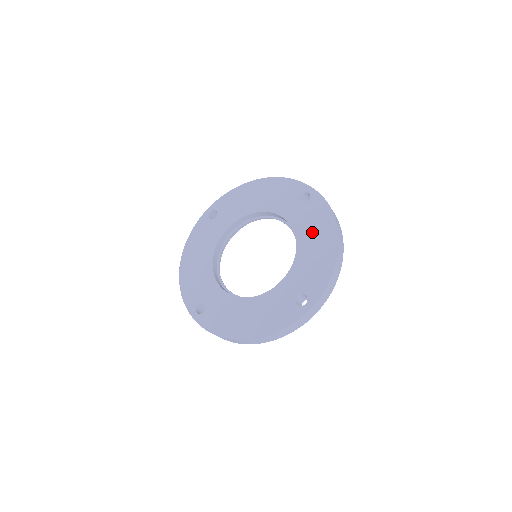
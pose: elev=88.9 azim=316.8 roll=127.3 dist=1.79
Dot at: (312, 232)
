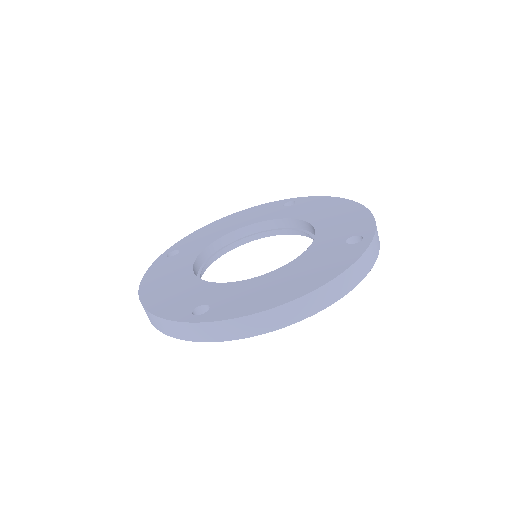
Dot at: (319, 210)
